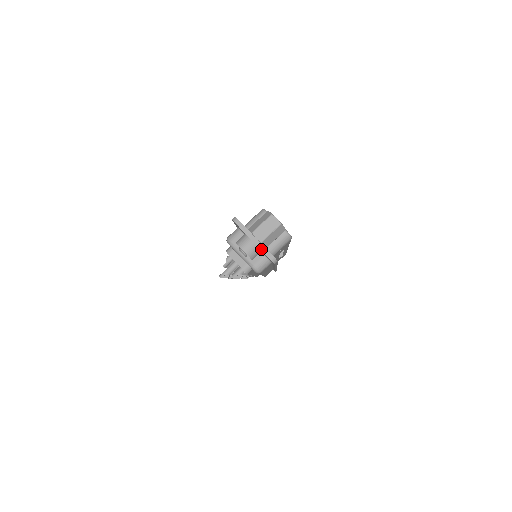
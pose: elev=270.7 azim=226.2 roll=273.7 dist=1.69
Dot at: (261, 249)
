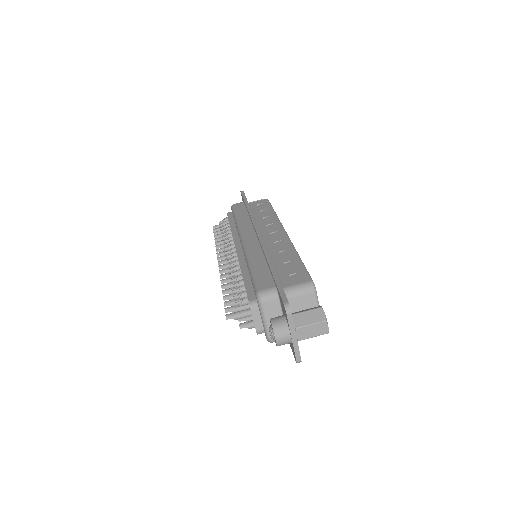
Dot at: (295, 349)
